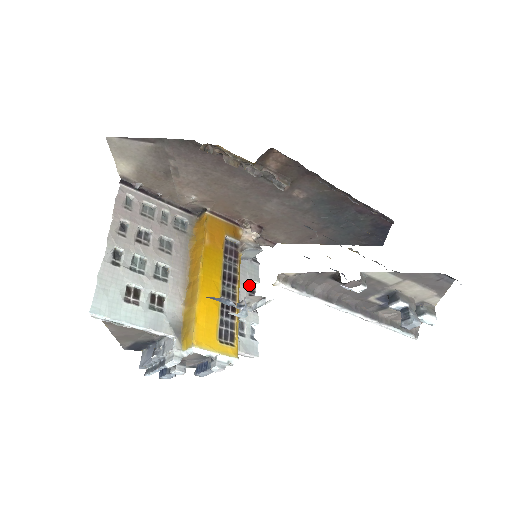
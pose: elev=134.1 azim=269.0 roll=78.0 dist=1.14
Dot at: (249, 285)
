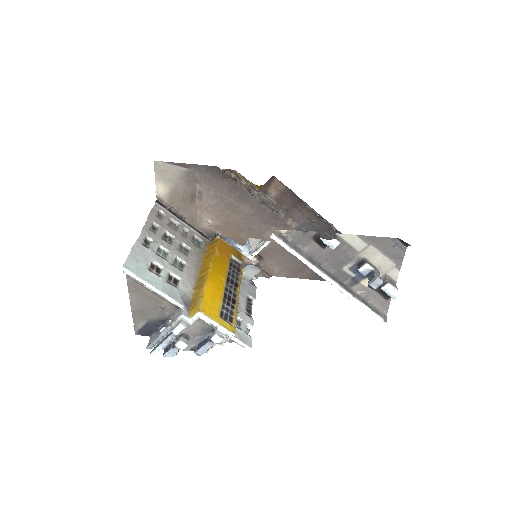
Dot at: (247, 299)
